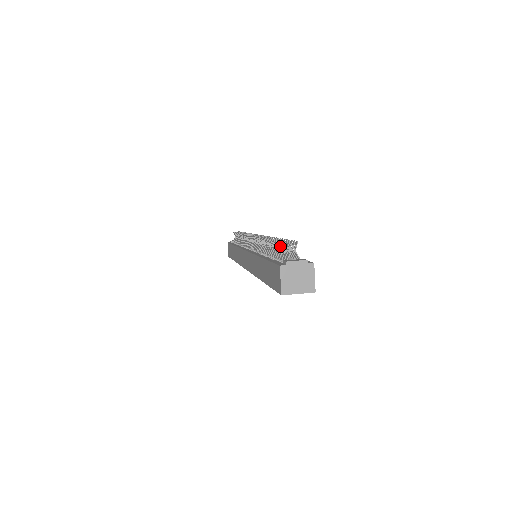
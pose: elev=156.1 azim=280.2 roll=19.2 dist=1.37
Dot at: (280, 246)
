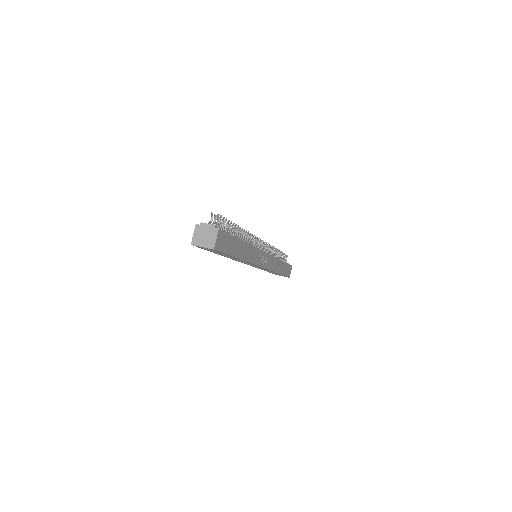
Dot at: (222, 223)
